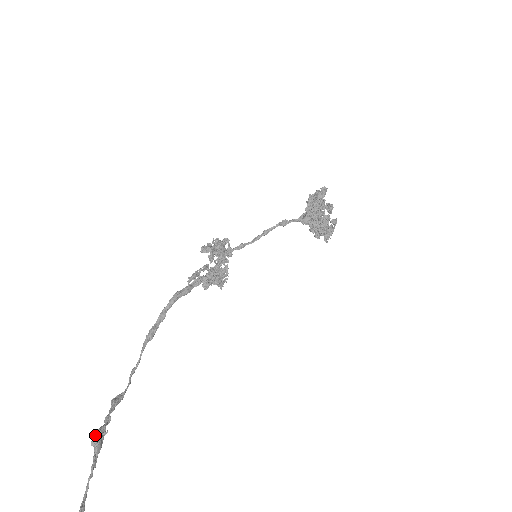
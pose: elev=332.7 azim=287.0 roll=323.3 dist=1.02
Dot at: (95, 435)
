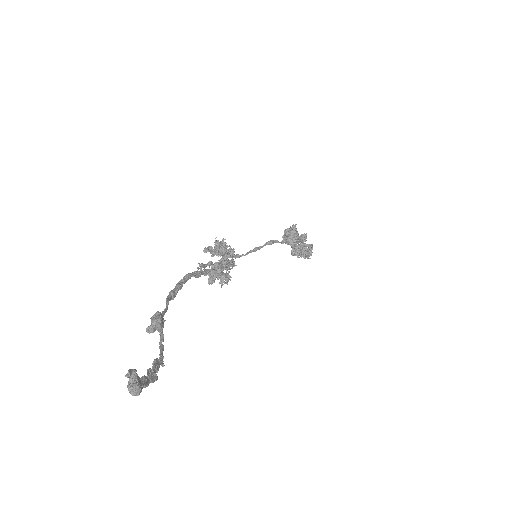
Dot at: (154, 315)
